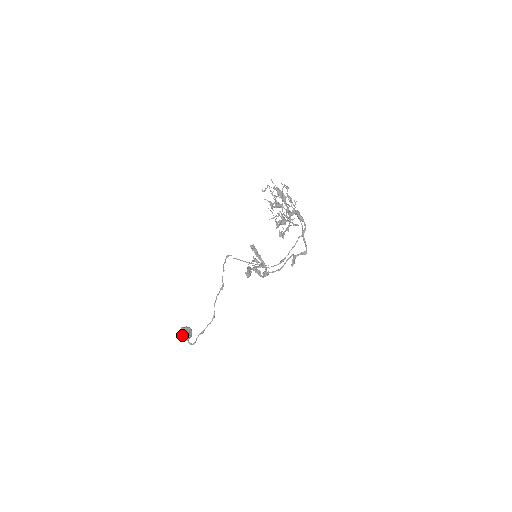
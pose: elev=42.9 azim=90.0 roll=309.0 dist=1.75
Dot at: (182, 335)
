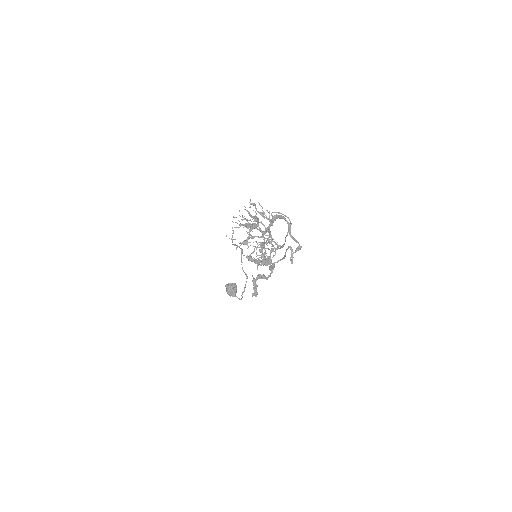
Dot at: (229, 294)
